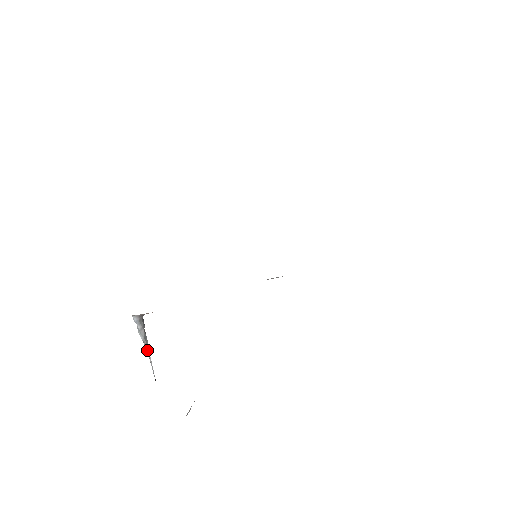
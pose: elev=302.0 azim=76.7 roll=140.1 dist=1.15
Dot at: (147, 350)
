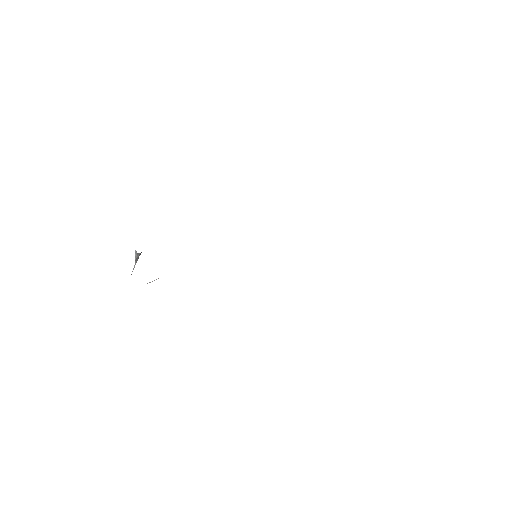
Dot at: (135, 262)
